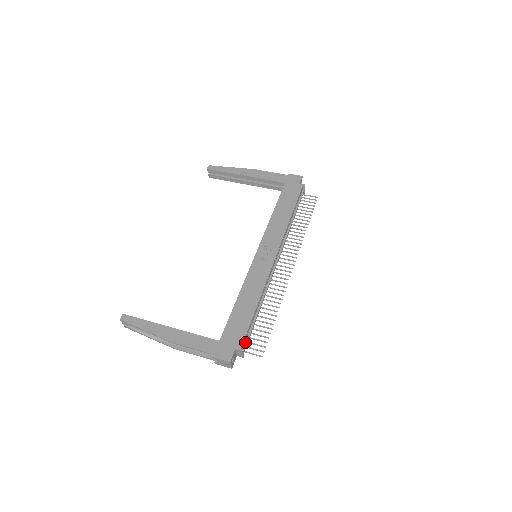
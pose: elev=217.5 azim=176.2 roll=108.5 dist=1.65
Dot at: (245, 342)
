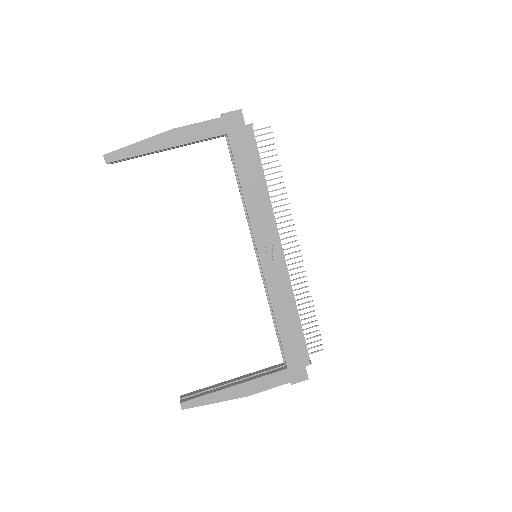
Dot at: occluded
